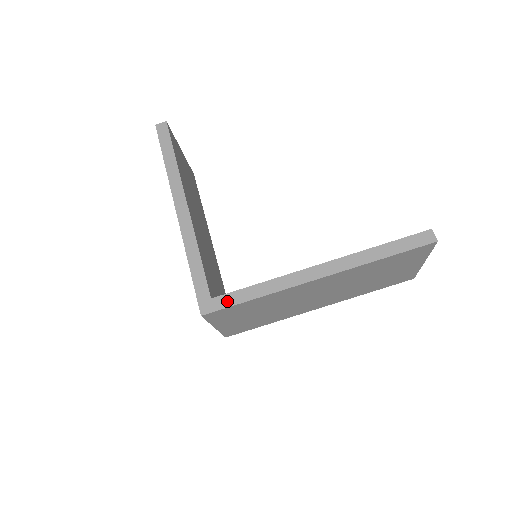
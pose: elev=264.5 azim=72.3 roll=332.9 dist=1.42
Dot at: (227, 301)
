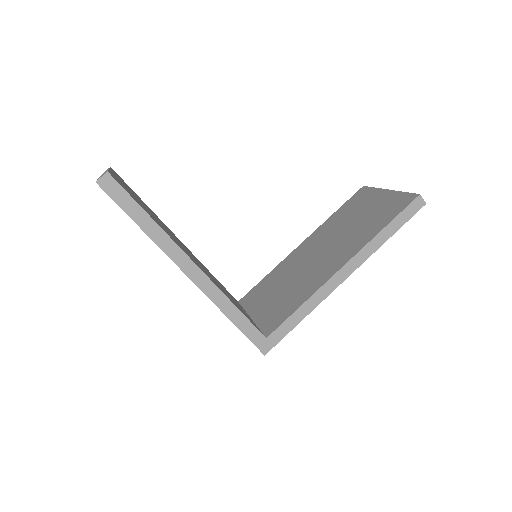
Dot at: (281, 333)
